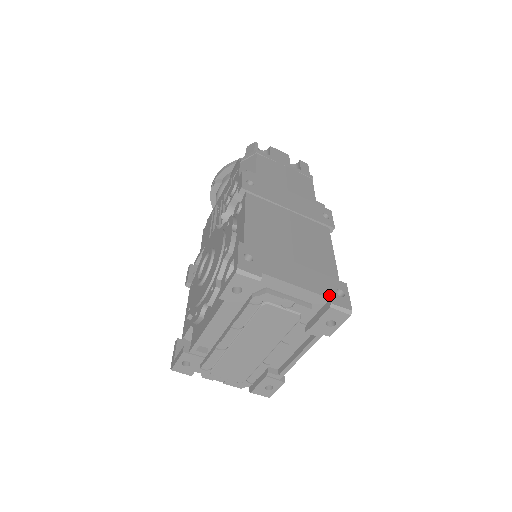
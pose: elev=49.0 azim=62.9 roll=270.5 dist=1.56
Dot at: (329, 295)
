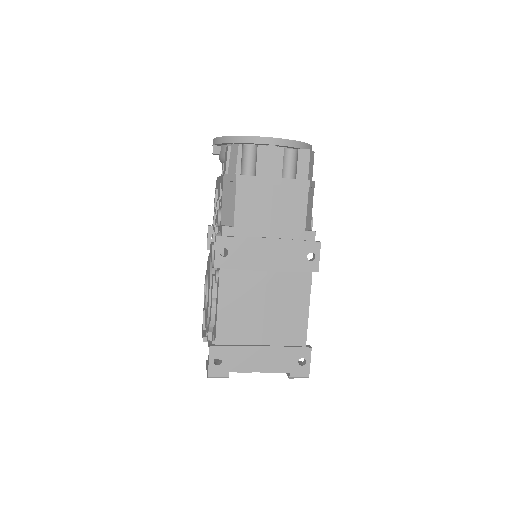
Dot at: (289, 369)
